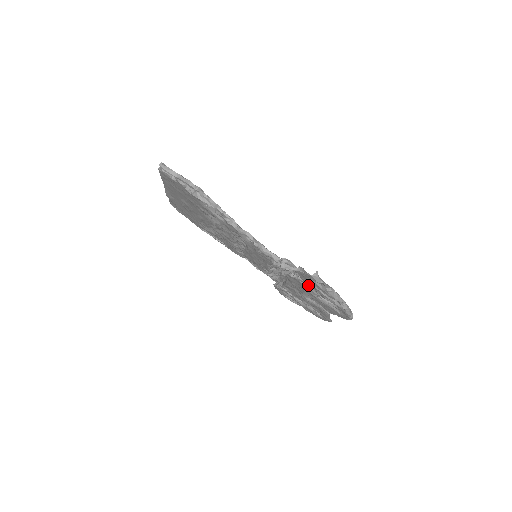
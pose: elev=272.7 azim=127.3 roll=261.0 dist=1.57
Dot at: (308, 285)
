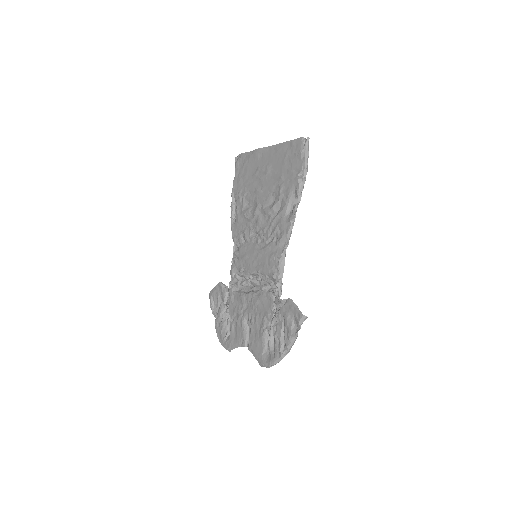
Dot at: (277, 315)
